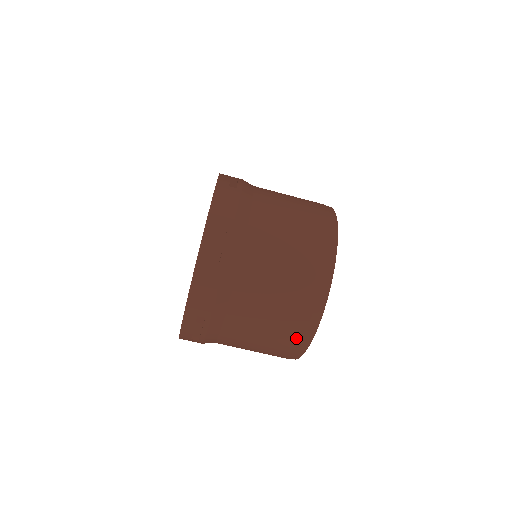
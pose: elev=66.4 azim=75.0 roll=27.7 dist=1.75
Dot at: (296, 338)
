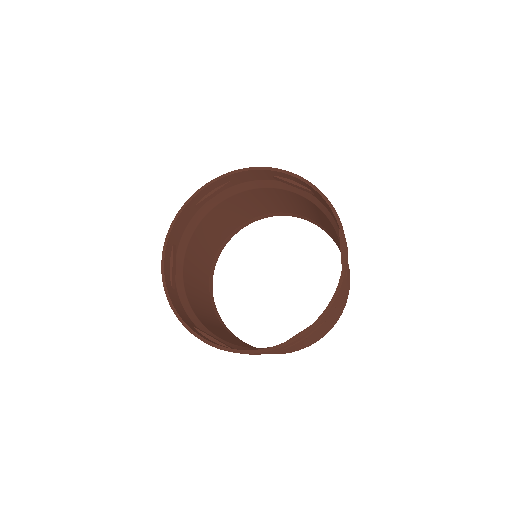
Dot at: (328, 331)
